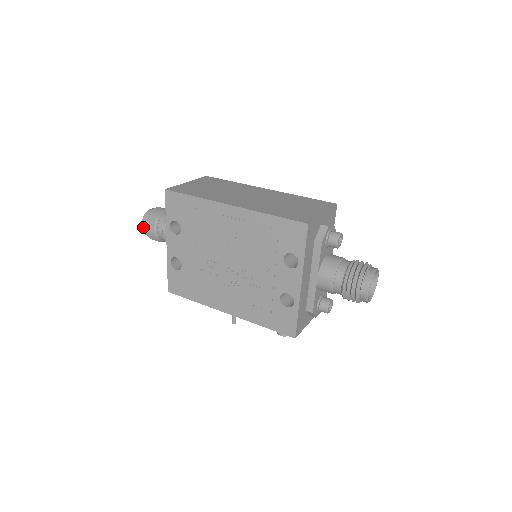
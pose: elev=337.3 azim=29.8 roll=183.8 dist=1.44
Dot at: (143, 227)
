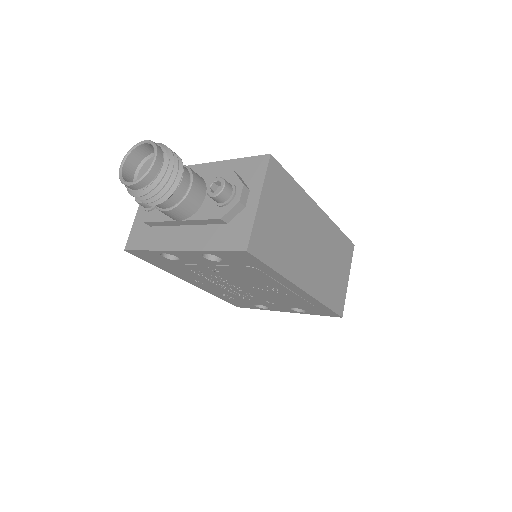
Dot at: (132, 187)
